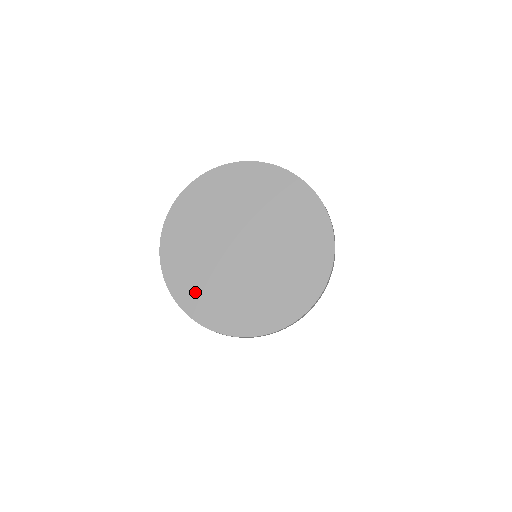
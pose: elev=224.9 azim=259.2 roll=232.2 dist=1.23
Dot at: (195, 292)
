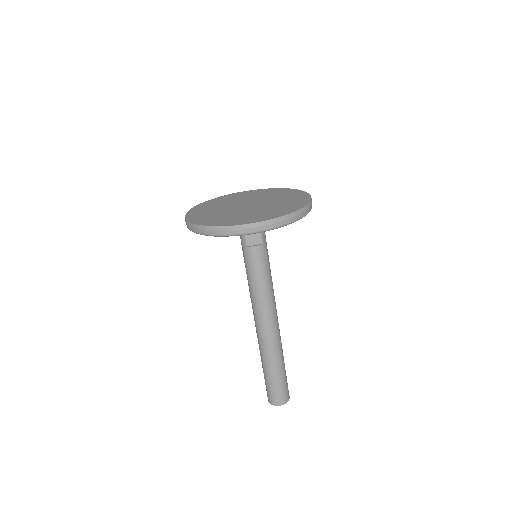
Dot at: (208, 219)
